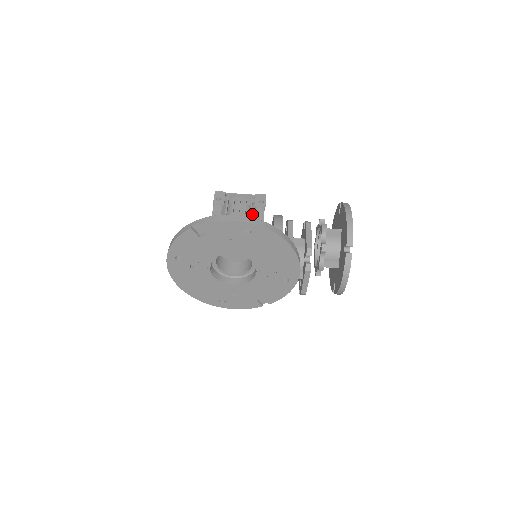
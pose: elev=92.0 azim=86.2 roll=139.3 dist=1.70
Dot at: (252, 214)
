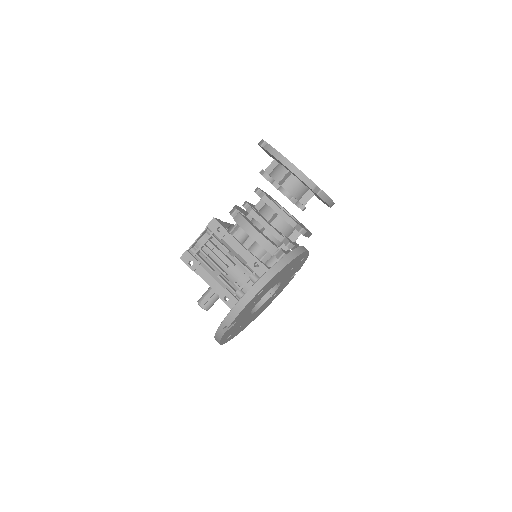
Dot at: (226, 247)
